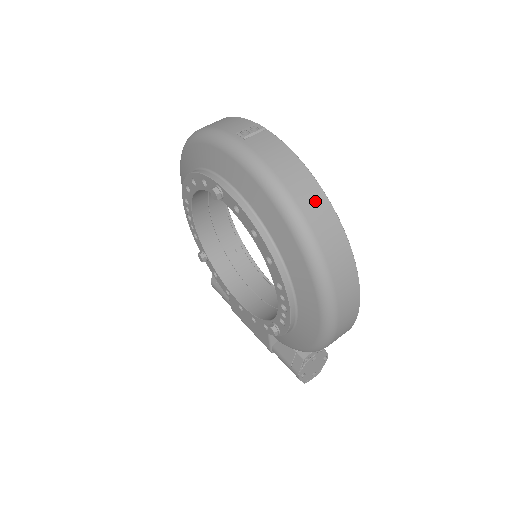
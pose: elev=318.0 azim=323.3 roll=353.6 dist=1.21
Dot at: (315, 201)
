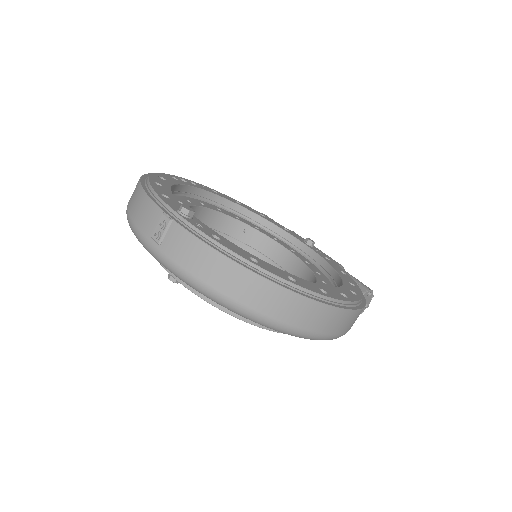
Dot at: (251, 288)
